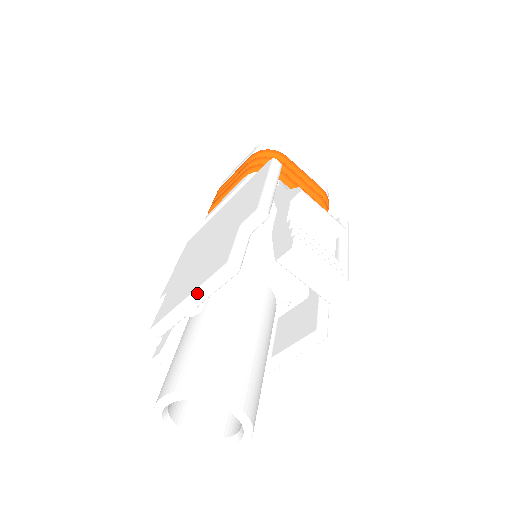
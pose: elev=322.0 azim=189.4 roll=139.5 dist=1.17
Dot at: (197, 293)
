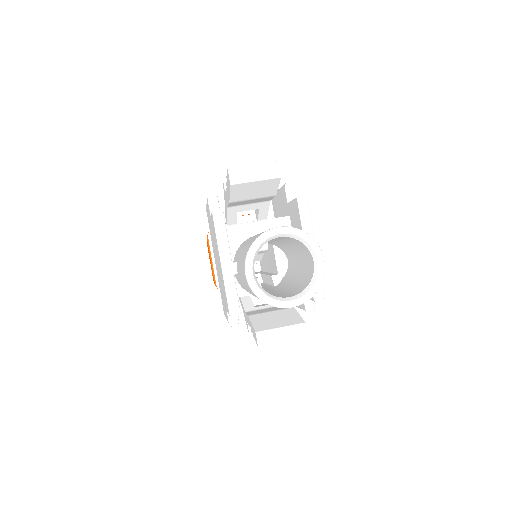
Dot at: (221, 250)
